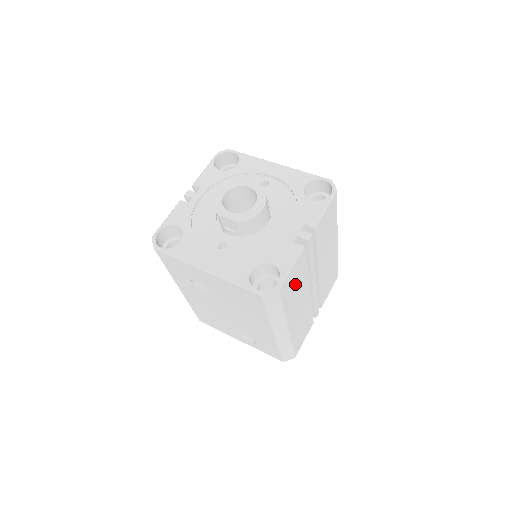
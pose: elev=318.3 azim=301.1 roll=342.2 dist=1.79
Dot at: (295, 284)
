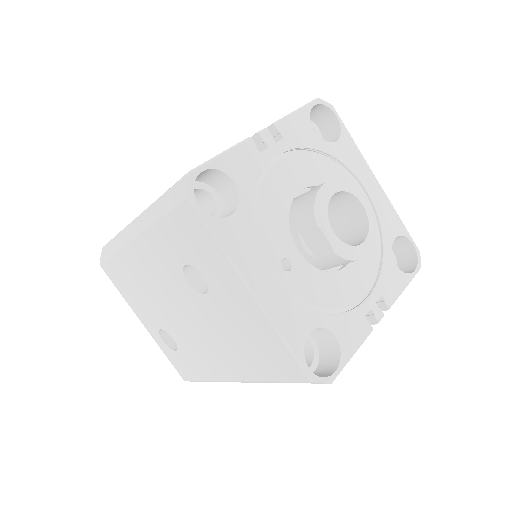
Dot at: occluded
